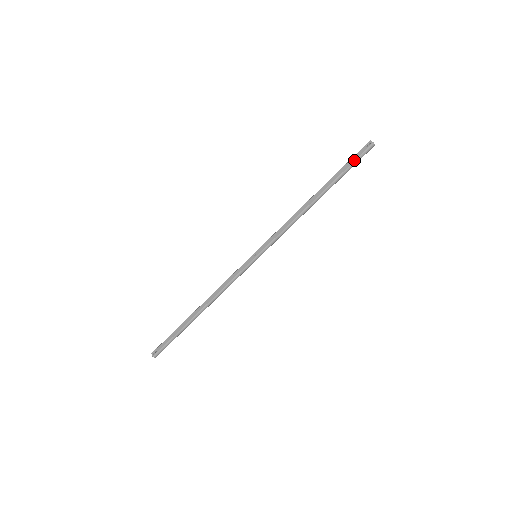
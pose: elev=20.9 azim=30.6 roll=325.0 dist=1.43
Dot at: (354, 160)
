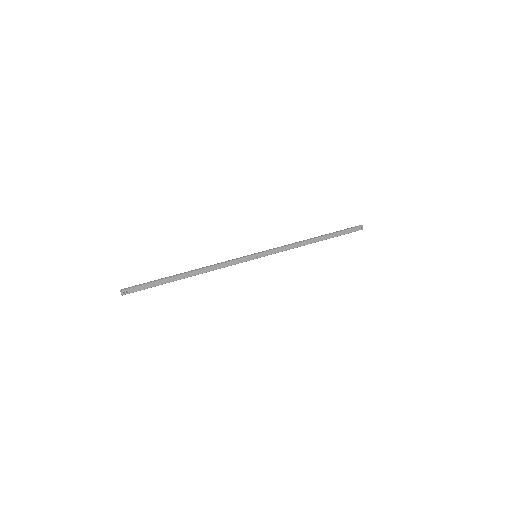
Dot at: occluded
